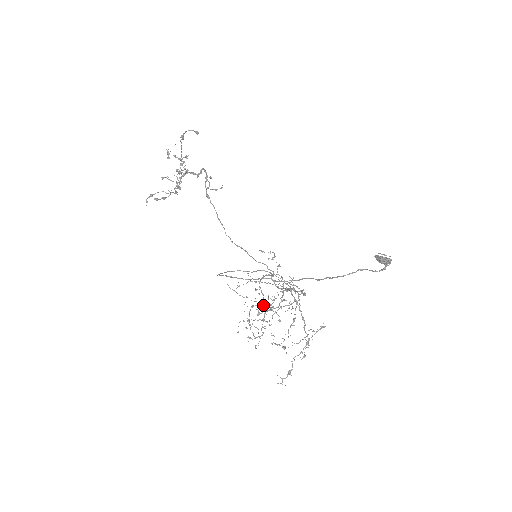
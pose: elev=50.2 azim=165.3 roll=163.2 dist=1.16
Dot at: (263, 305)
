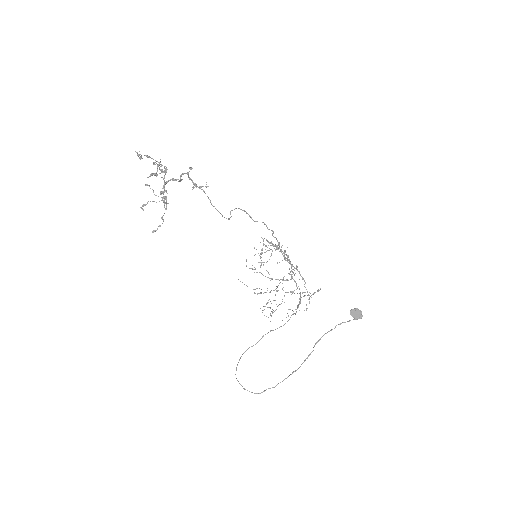
Dot at: occluded
